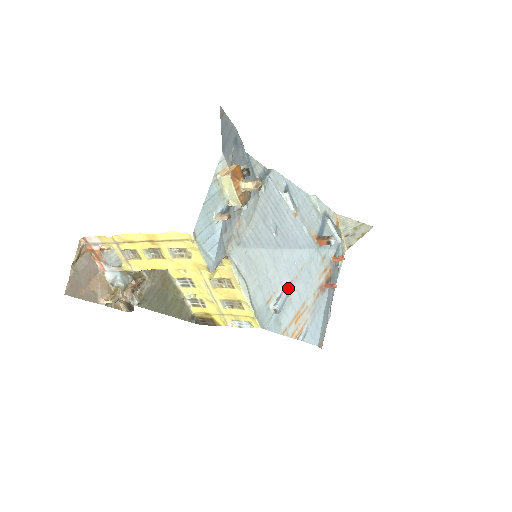
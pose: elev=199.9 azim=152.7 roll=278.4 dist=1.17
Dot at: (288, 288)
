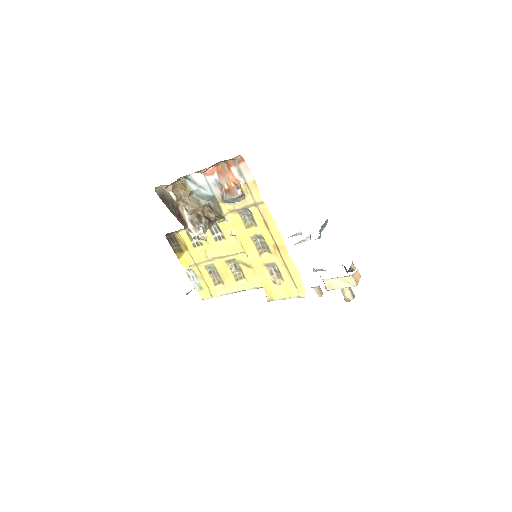
Dot at: occluded
